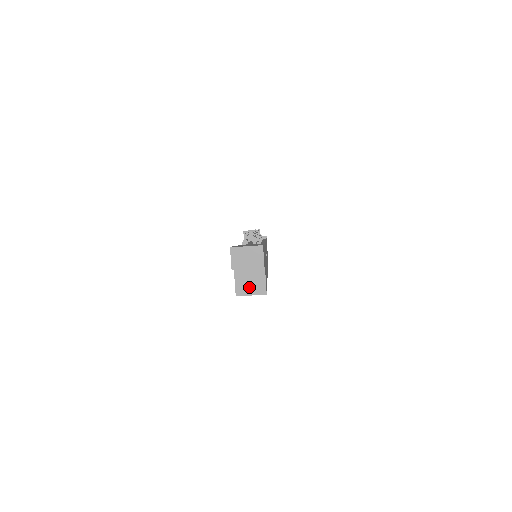
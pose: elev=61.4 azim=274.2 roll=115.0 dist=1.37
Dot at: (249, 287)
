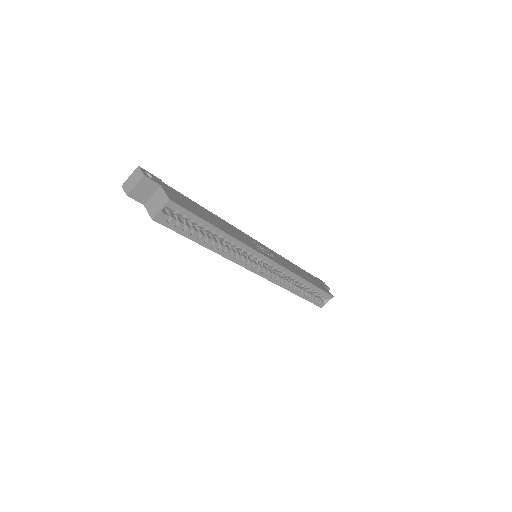
Dot at: (157, 206)
